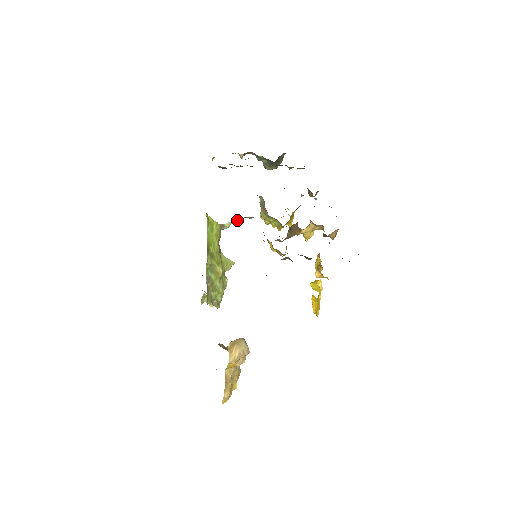
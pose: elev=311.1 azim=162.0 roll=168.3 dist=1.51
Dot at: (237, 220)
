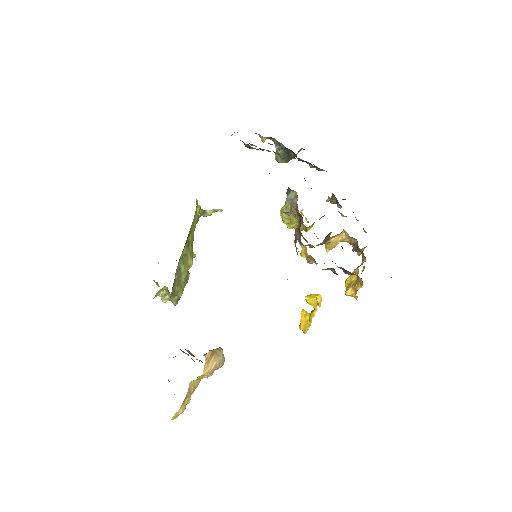
Dot at: (221, 209)
